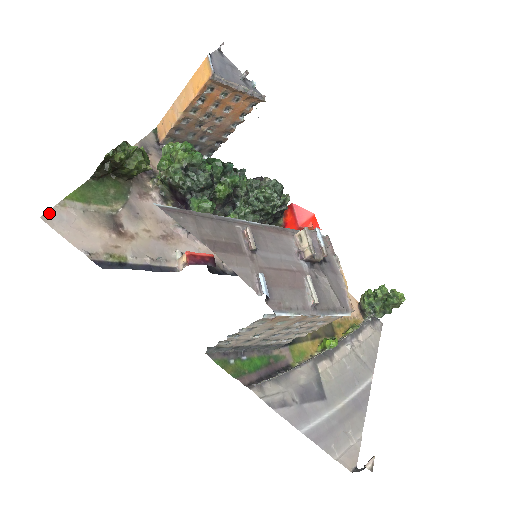
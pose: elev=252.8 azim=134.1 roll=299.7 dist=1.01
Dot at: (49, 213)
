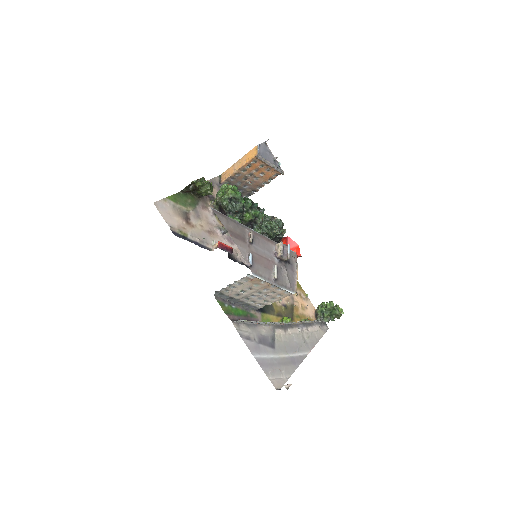
Dot at: (158, 202)
